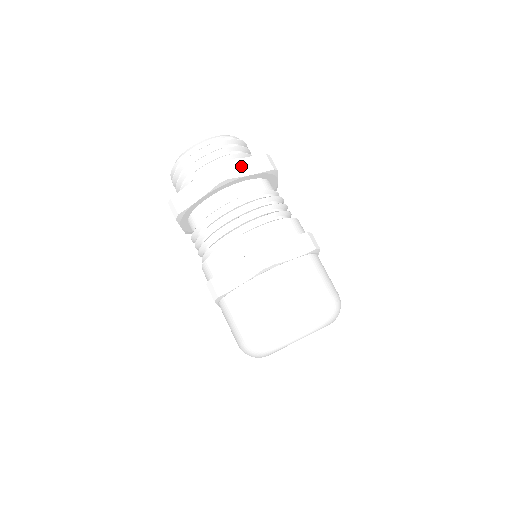
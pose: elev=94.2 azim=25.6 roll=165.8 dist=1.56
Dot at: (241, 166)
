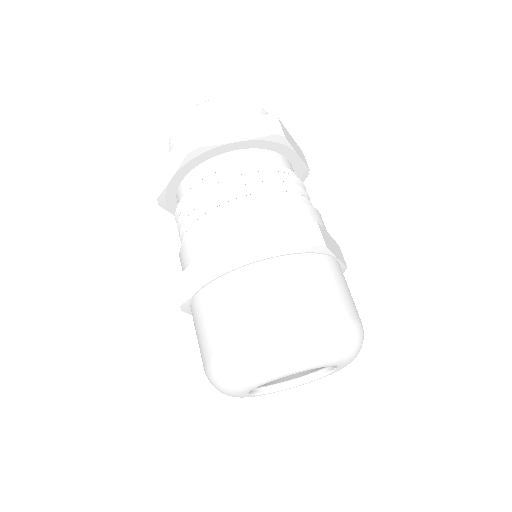
Dot at: (223, 131)
